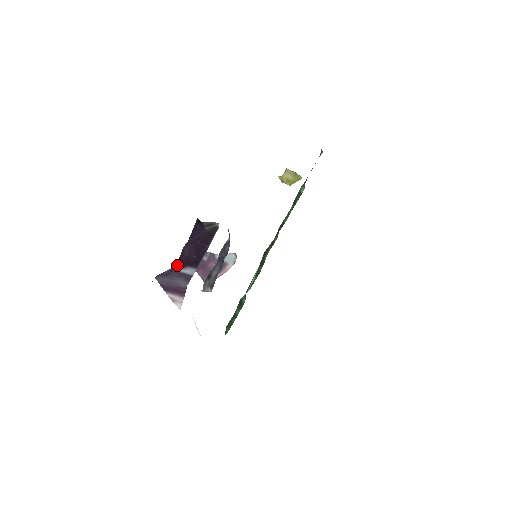
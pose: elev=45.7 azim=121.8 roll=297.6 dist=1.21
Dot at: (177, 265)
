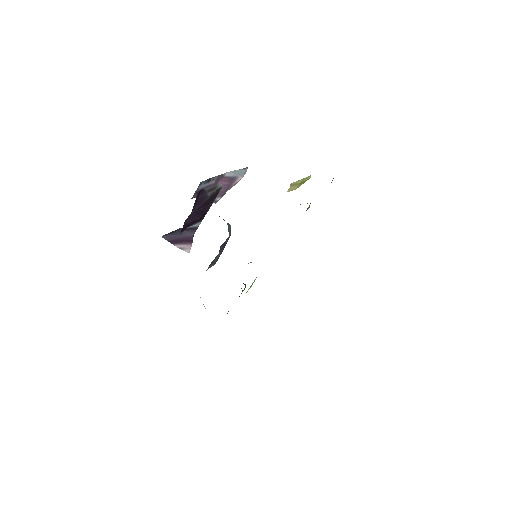
Dot at: (181, 232)
